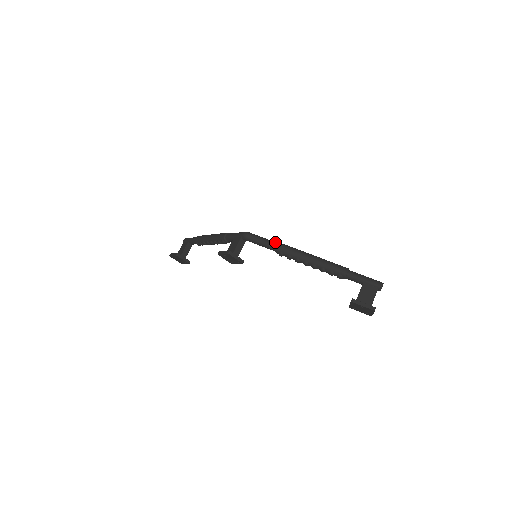
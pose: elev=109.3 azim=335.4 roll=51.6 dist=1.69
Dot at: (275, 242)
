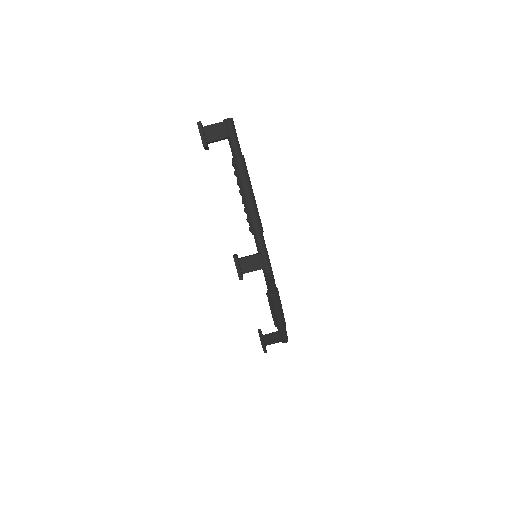
Dot at: (276, 289)
